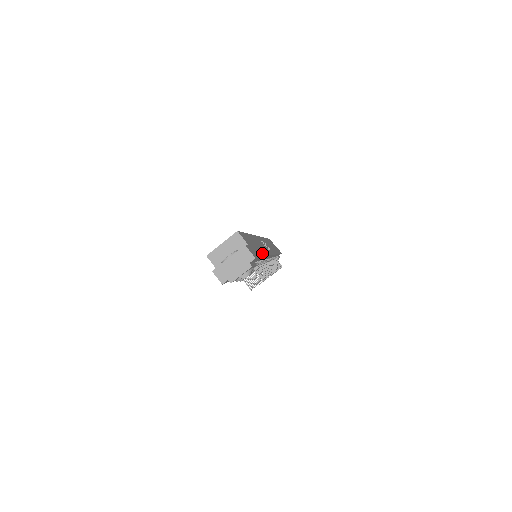
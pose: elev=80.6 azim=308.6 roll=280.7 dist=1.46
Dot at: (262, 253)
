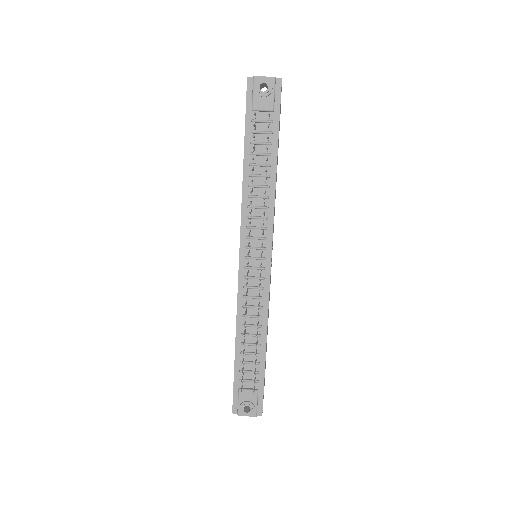
Dot at: (277, 159)
